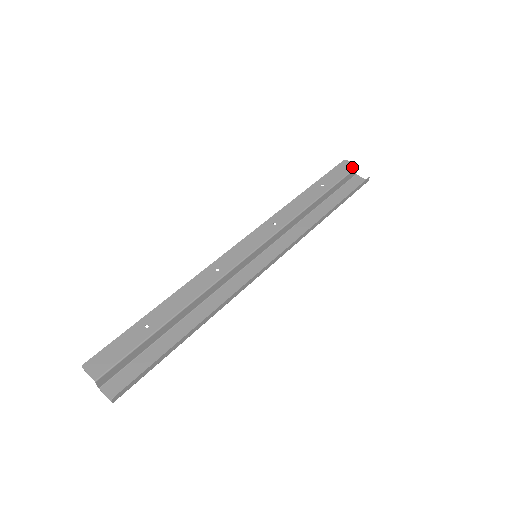
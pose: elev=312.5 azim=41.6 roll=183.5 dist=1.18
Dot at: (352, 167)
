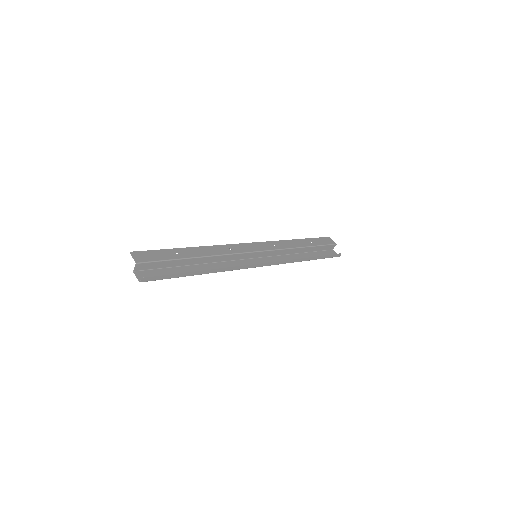
Dot at: (333, 242)
